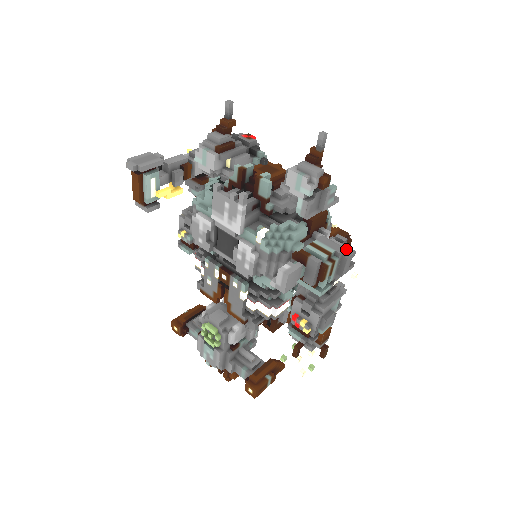
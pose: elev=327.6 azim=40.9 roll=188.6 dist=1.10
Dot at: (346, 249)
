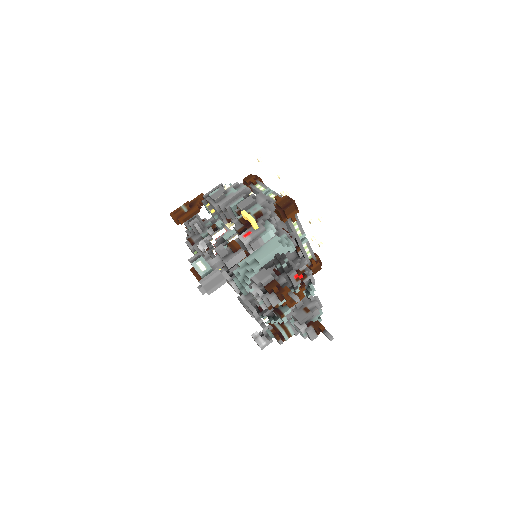
Dot at: occluded
